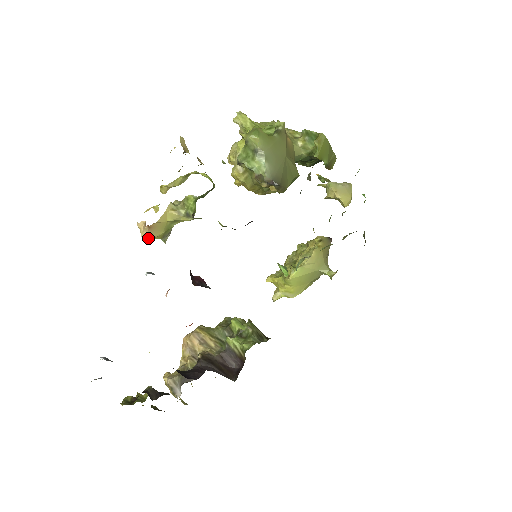
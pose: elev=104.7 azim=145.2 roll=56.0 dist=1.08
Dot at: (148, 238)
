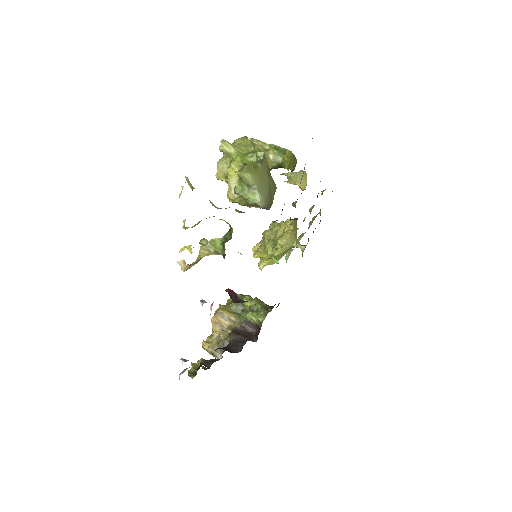
Dot at: occluded
